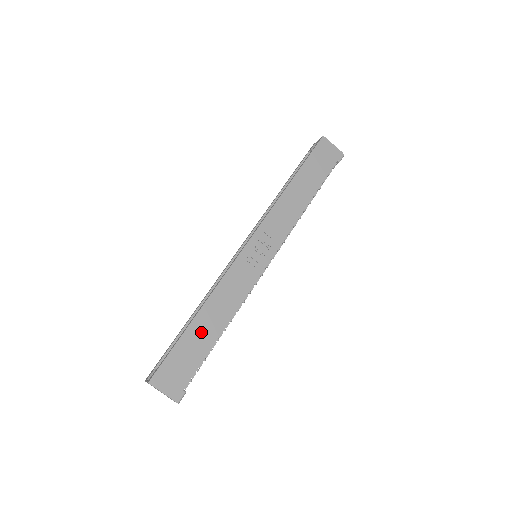
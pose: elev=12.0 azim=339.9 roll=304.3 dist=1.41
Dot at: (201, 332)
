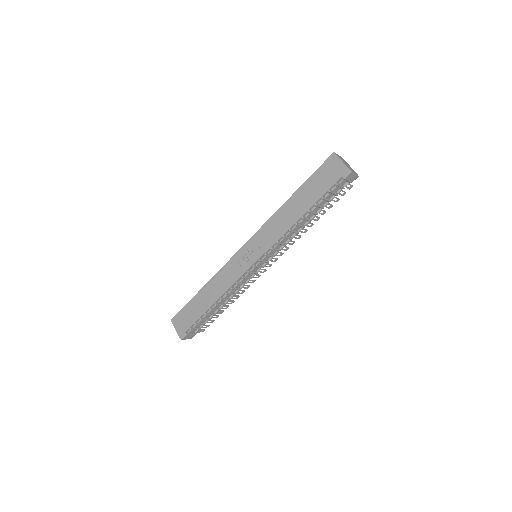
Dot at: (202, 300)
